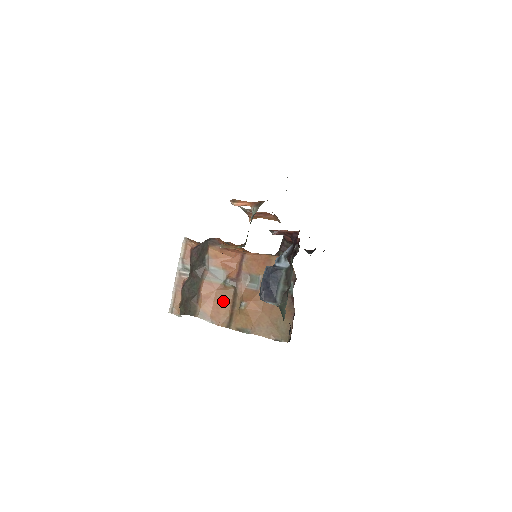
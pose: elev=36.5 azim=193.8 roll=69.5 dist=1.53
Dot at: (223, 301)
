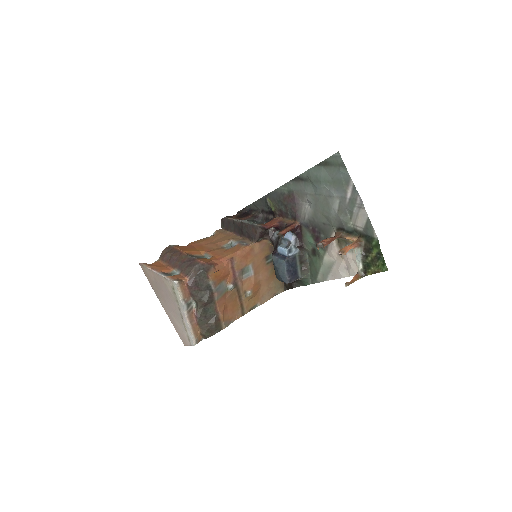
Dot at: (233, 302)
